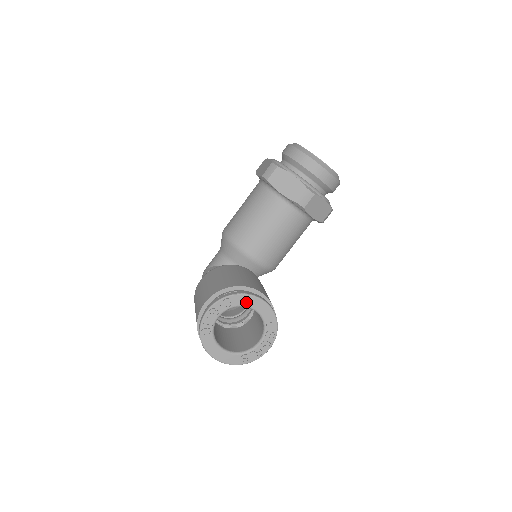
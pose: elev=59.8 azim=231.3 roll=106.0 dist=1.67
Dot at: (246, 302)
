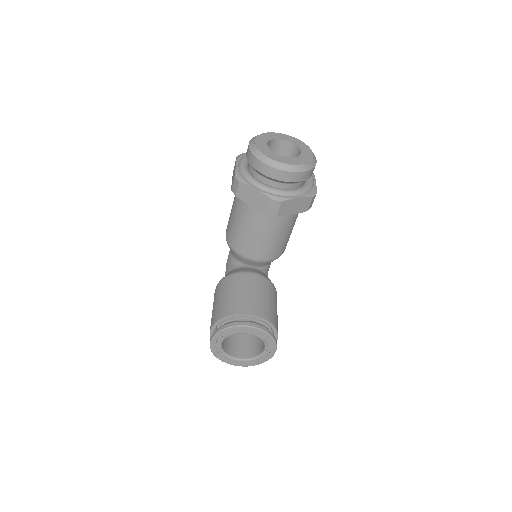
Dot at: (237, 331)
